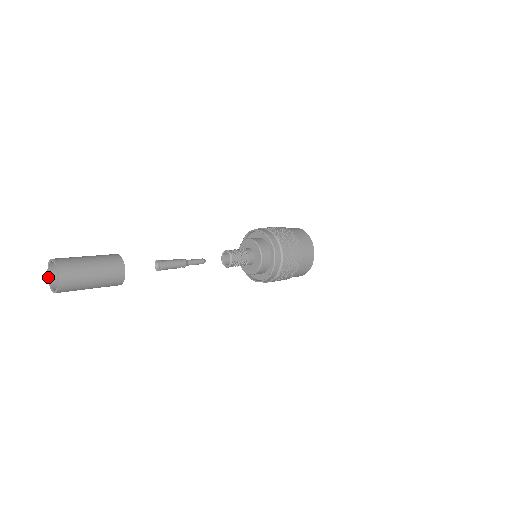
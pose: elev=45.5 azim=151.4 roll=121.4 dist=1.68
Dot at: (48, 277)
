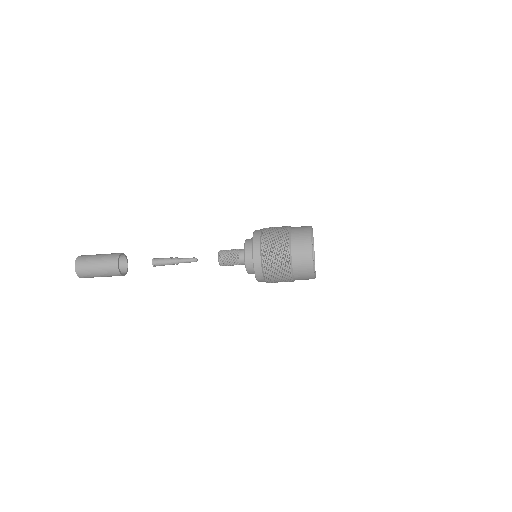
Dot at: occluded
